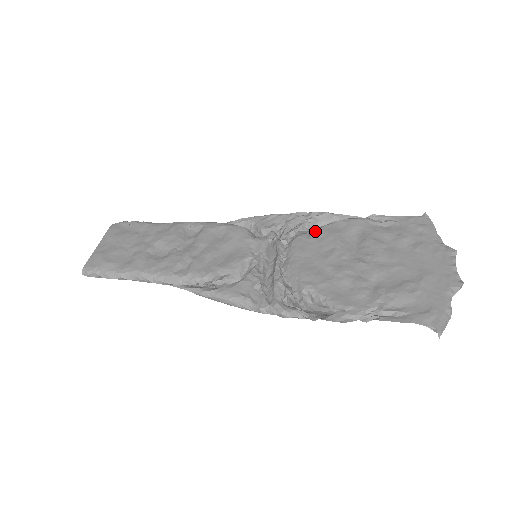
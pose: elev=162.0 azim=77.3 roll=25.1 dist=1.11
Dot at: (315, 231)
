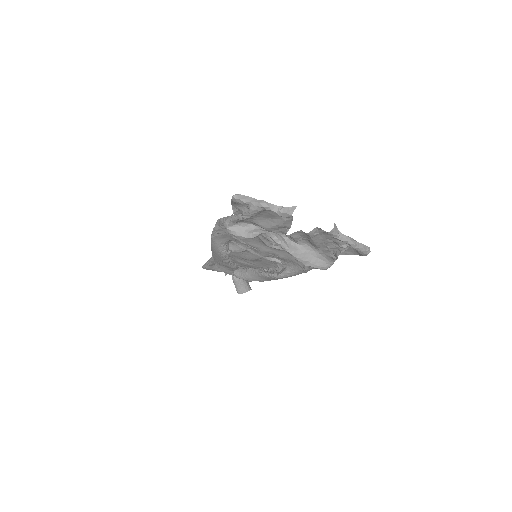
Dot at: occluded
